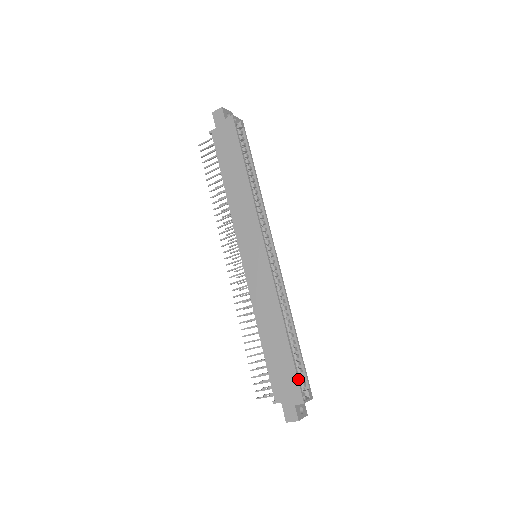
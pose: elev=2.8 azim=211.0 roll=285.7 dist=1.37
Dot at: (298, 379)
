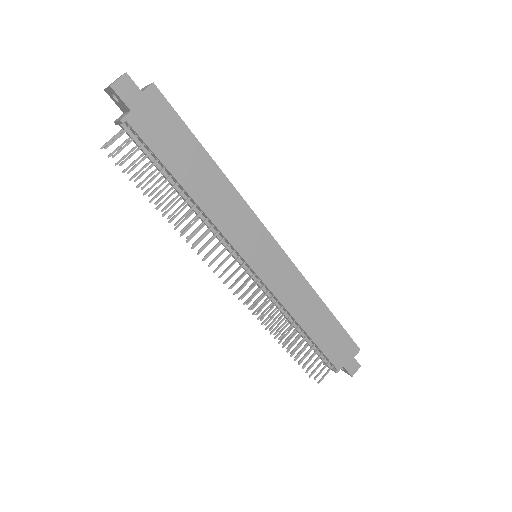
Dot at: (349, 336)
